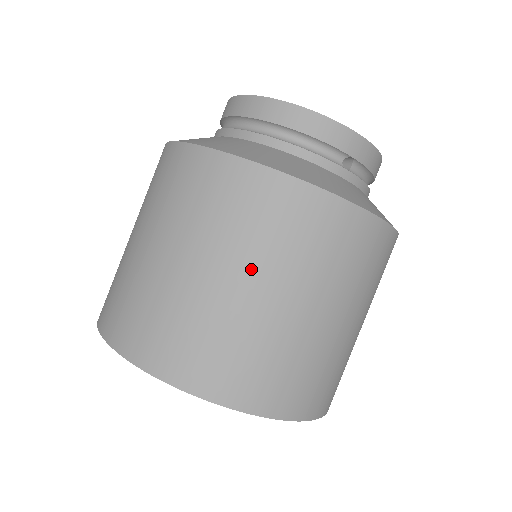
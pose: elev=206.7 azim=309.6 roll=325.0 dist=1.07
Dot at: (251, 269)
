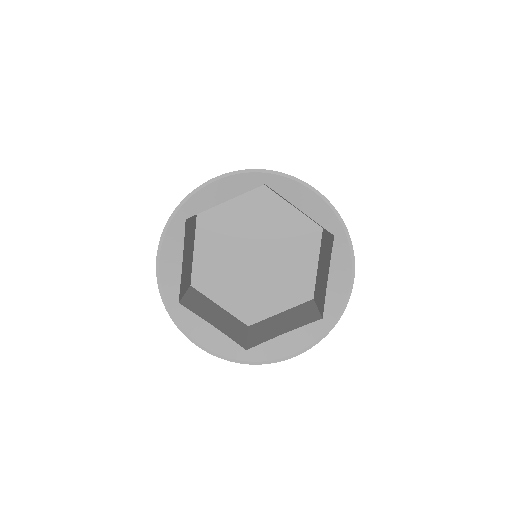
Dot at: occluded
